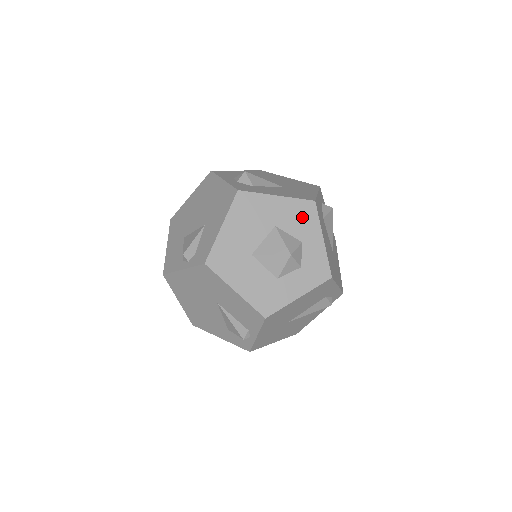
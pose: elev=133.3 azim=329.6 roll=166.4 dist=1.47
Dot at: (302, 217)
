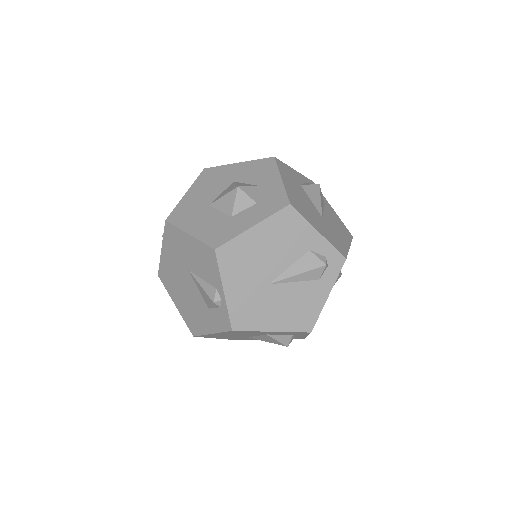
Dot at: (260, 170)
